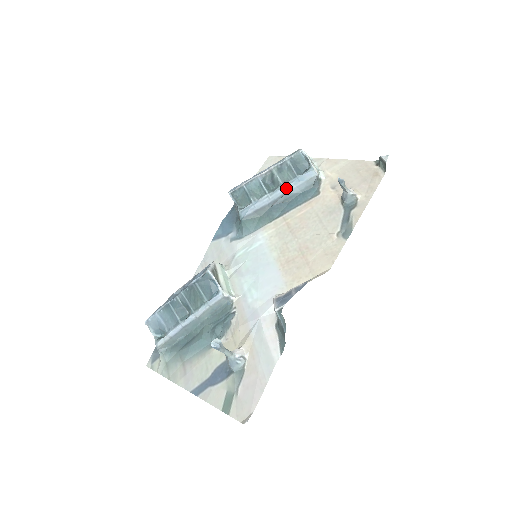
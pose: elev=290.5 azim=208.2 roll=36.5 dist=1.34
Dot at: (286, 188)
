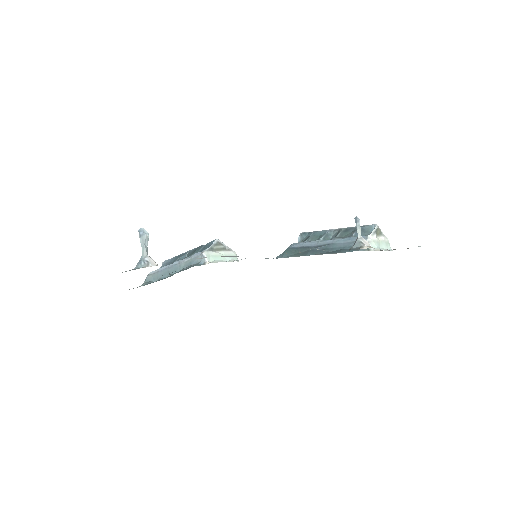
Dot at: (335, 240)
